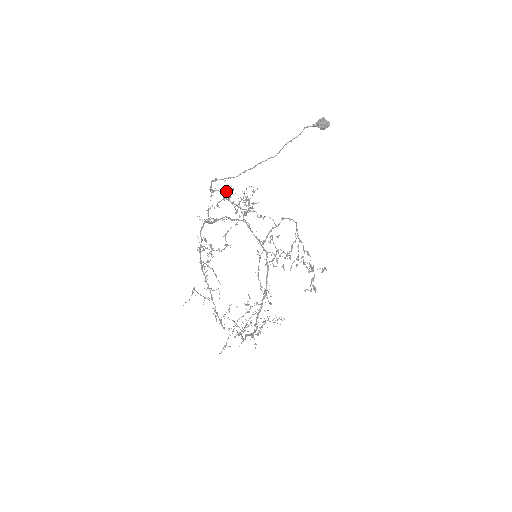
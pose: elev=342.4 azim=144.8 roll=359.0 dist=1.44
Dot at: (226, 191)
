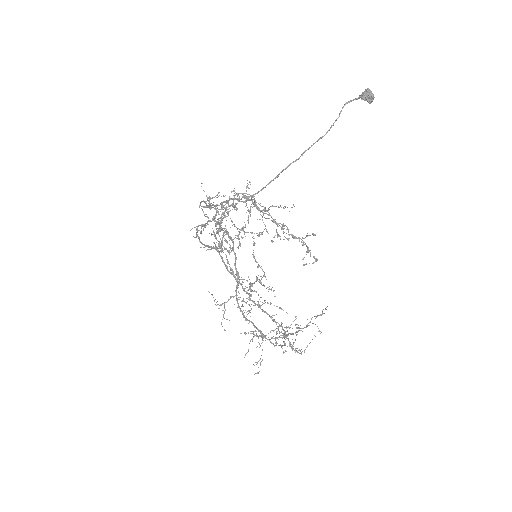
Dot at: (212, 198)
